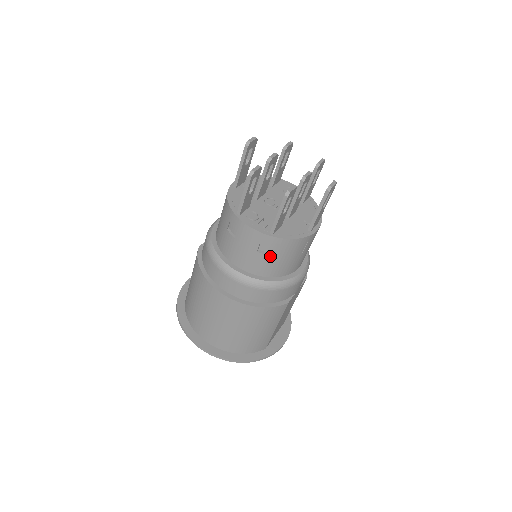
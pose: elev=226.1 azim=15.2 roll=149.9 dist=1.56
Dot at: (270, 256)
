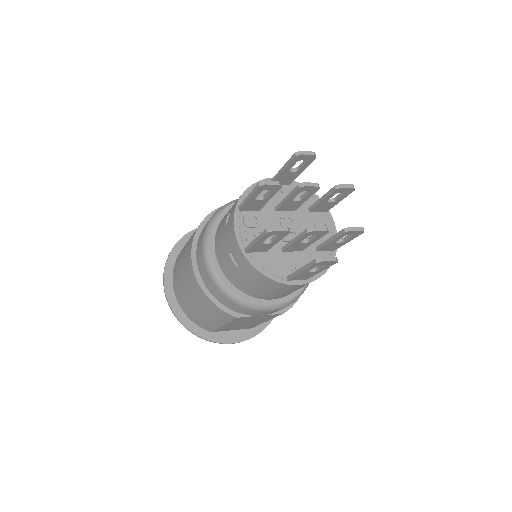
Dot at: (237, 267)
